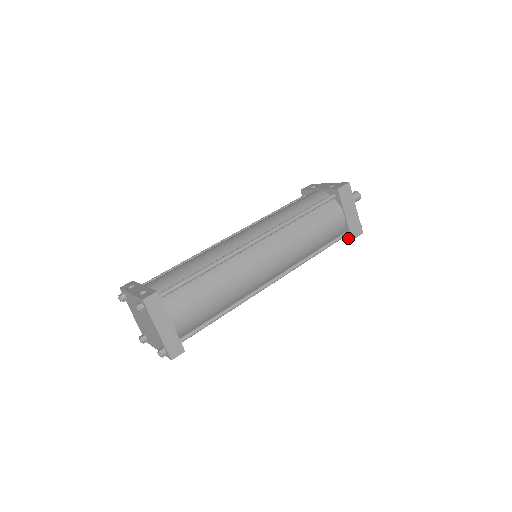
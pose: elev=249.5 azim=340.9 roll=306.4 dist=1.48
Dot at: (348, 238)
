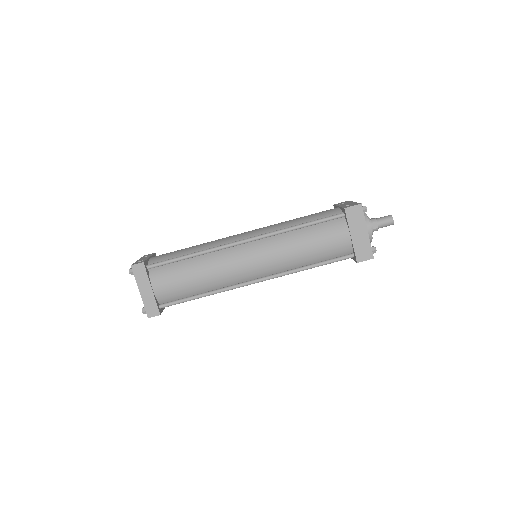
Dot at: (355, 260)
